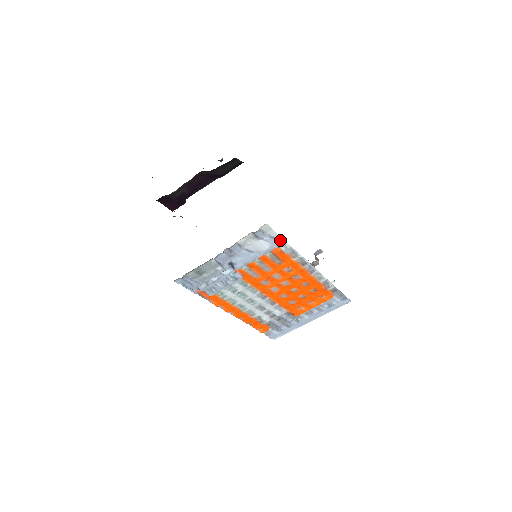
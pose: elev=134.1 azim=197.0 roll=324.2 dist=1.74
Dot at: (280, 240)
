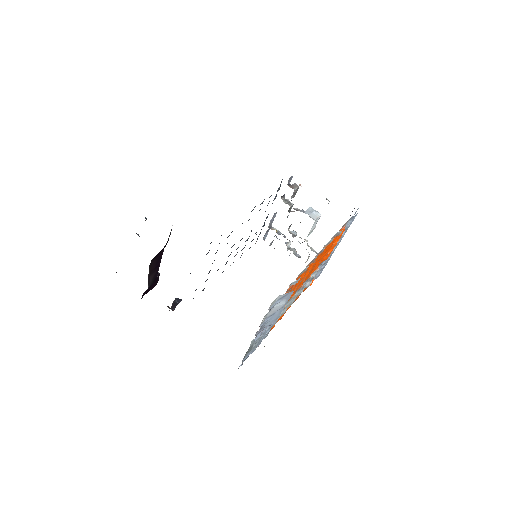
Dot at: (289, 293)
